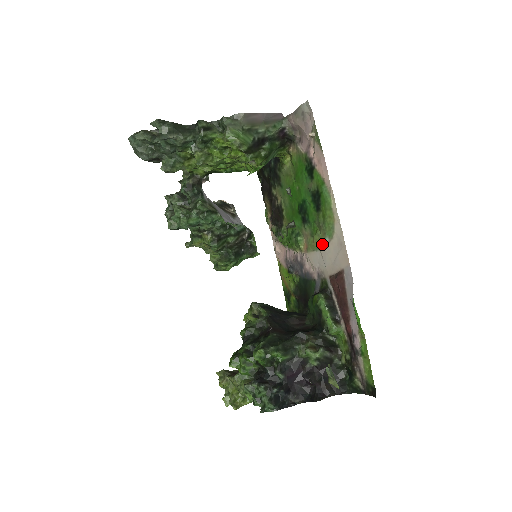
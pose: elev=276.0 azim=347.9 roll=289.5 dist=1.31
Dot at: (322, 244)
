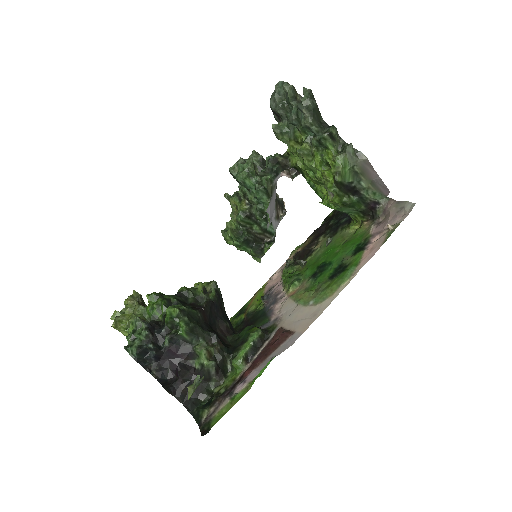
Dot at: (304, 302)
